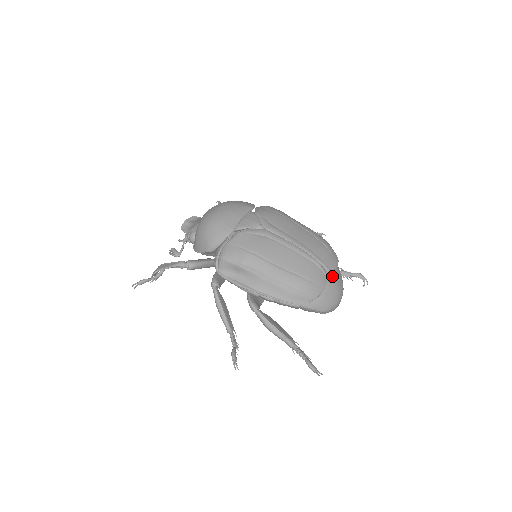
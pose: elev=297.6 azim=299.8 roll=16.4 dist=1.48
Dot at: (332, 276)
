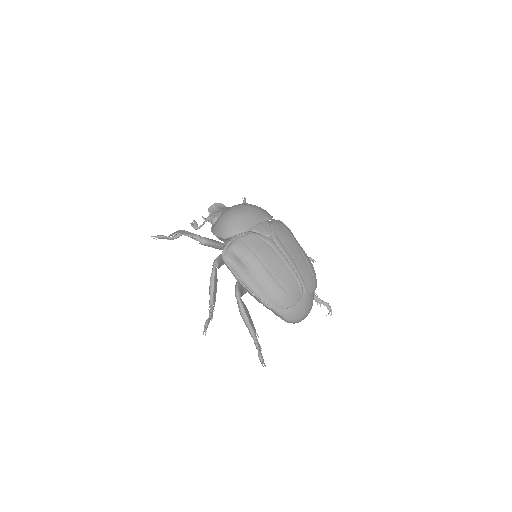
Dot at: (306, 297)
